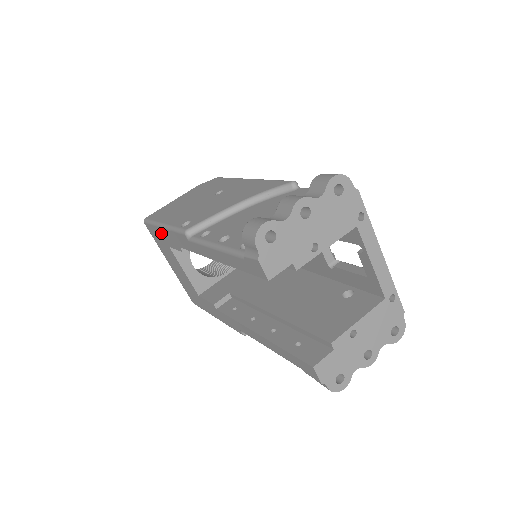
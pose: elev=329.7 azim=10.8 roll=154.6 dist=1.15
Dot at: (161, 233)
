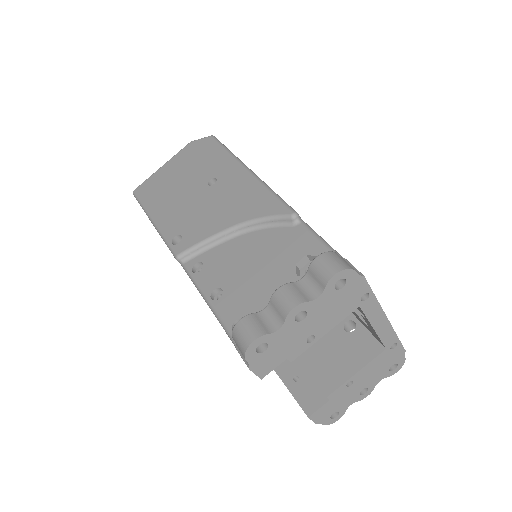
Dot at: occluded
